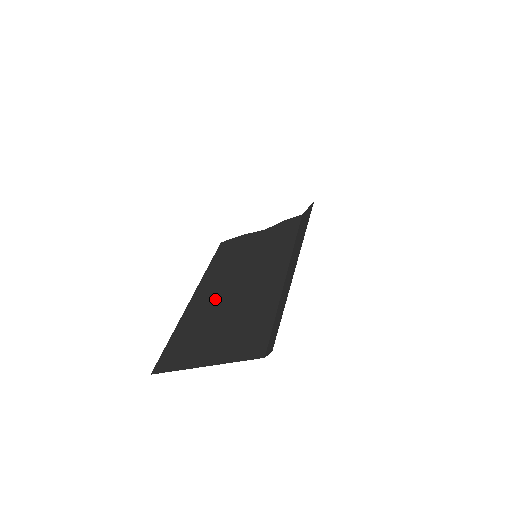
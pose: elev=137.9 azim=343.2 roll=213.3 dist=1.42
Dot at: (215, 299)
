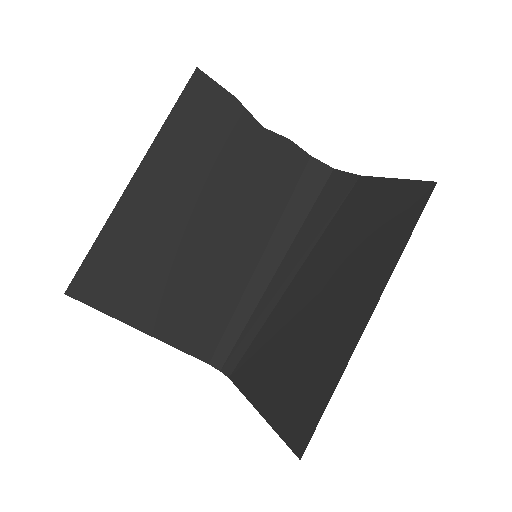
Dot at: (170, 221)
